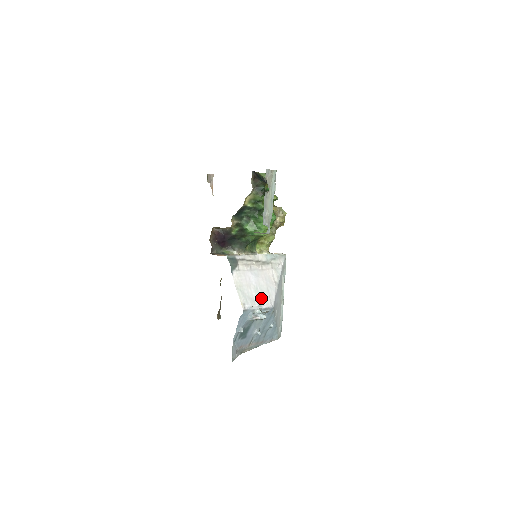
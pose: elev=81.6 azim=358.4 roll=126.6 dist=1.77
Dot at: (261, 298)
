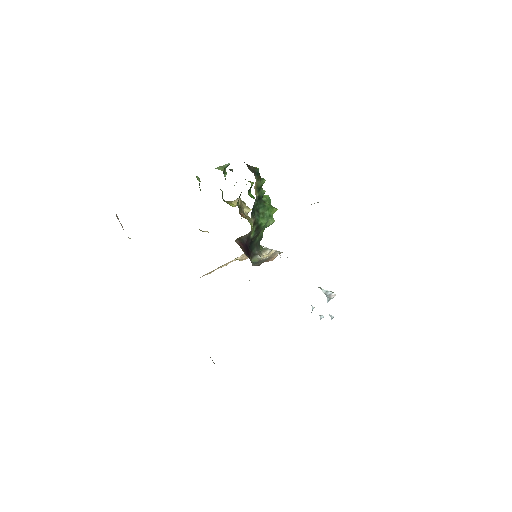
Dot at: occluded
